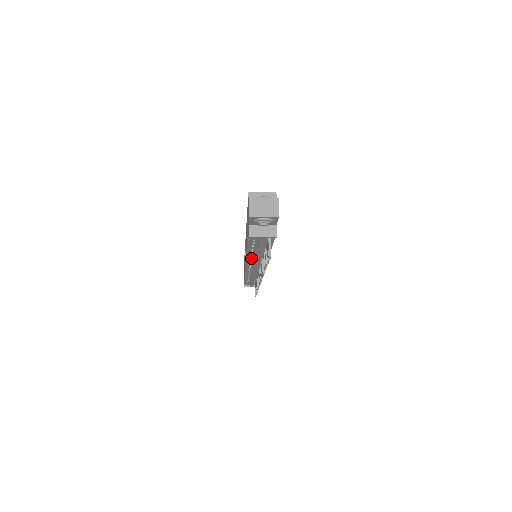
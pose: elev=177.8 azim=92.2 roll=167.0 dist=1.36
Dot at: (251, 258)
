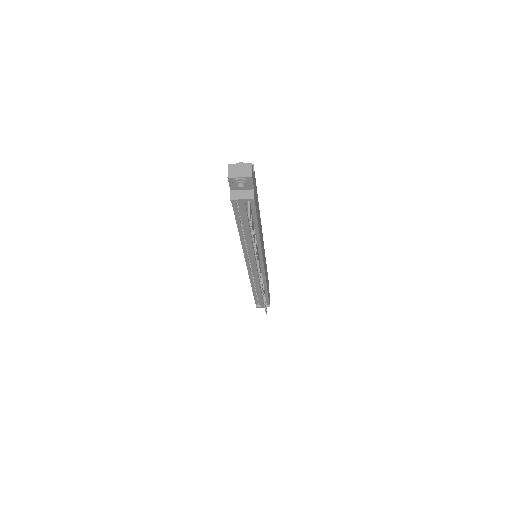
Dot at: (246, 247)
